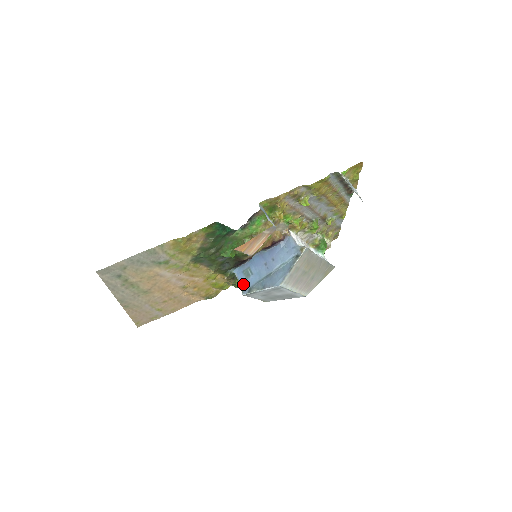
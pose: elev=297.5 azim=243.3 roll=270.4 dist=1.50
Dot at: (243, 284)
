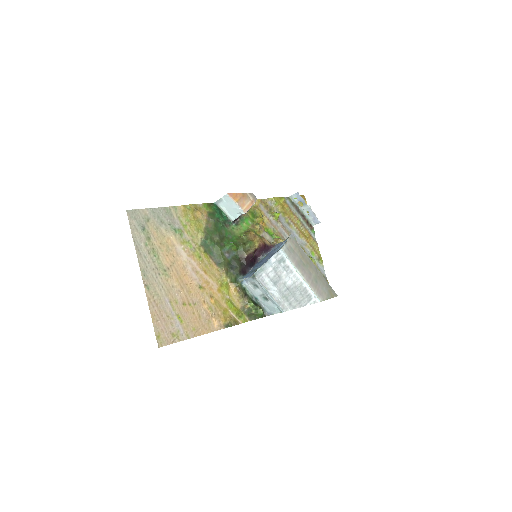
Dot at: (253, 274)
